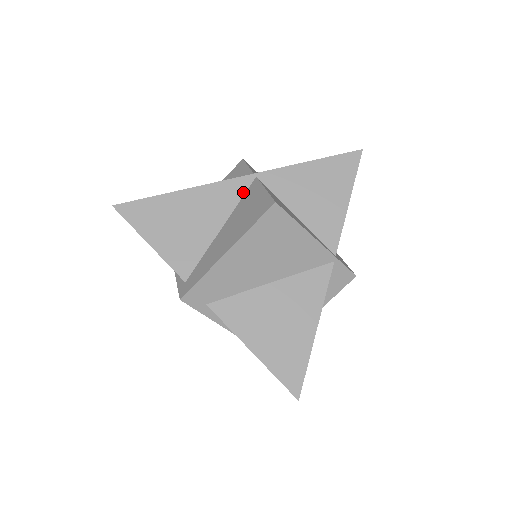
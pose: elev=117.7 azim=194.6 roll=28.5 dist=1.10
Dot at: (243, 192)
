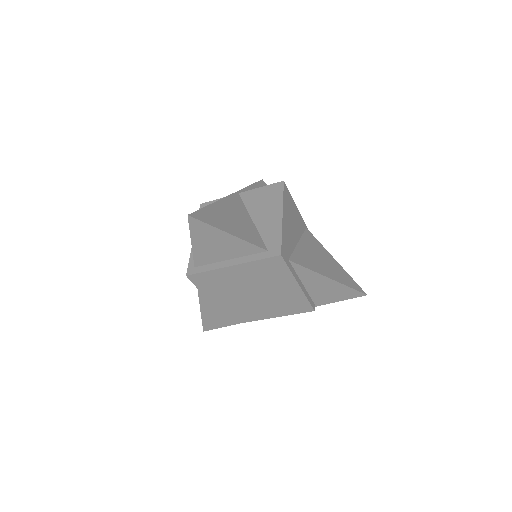
Dot at: (241, 201)
